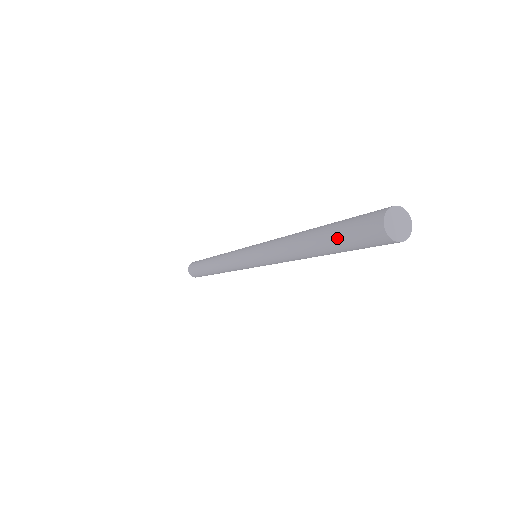
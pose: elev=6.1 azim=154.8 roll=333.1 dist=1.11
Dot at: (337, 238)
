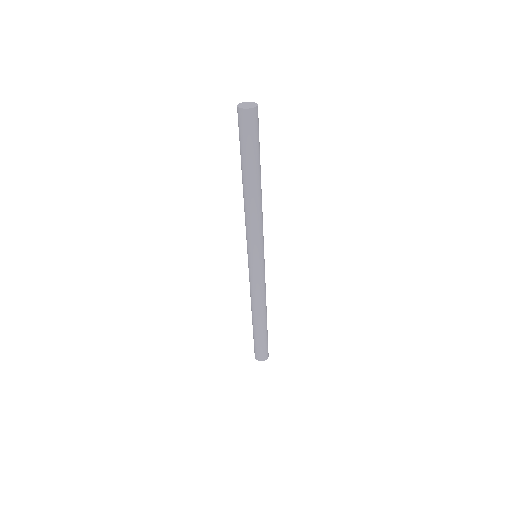
Dot at: (244, 151)
